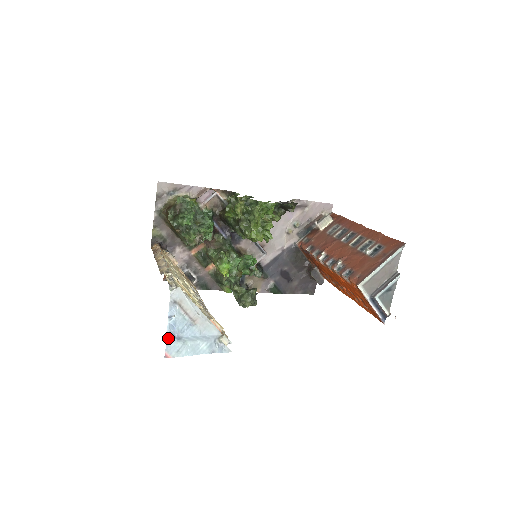
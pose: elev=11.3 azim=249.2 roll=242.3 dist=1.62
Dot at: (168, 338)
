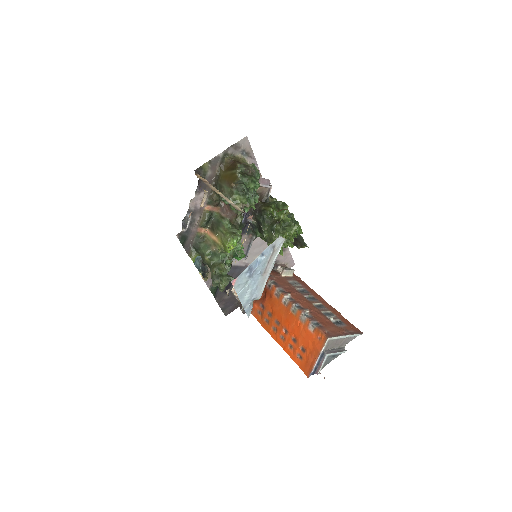
Dot at: (247, 269)
